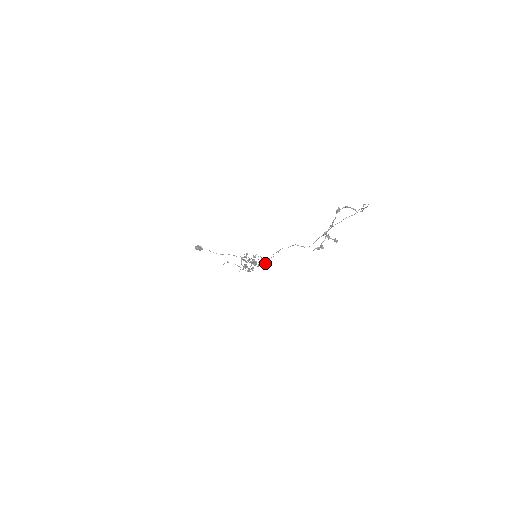
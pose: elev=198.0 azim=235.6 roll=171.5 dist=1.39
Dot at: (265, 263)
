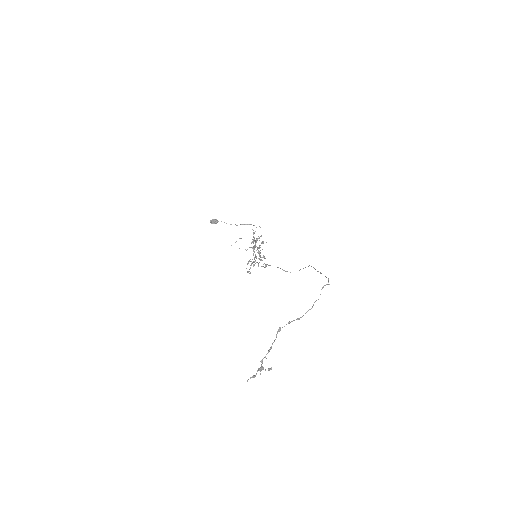
Dot at: (264, 263)
